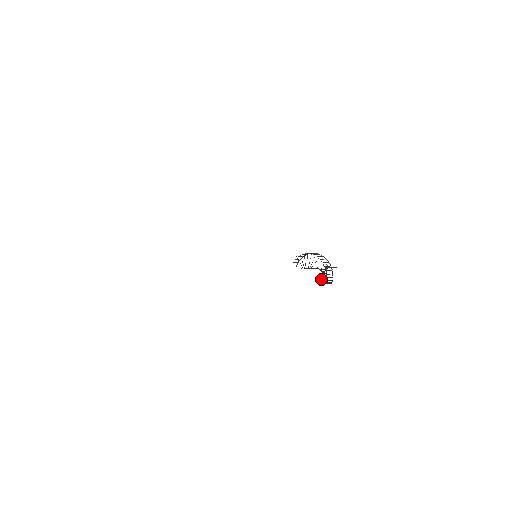
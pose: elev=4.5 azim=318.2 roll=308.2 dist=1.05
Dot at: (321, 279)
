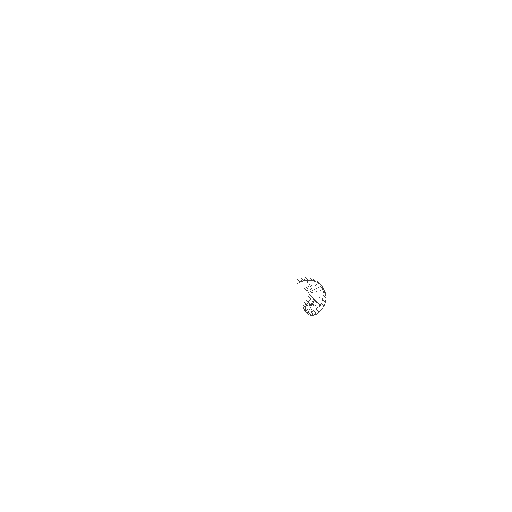
Dot at: occluded
